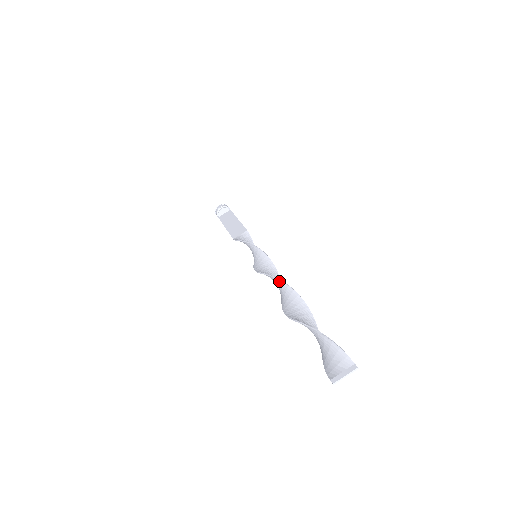
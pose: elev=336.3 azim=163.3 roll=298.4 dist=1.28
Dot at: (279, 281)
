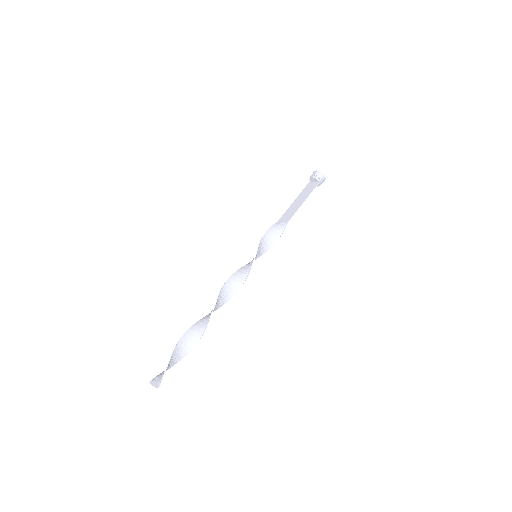
Dot at: (218, 297)
